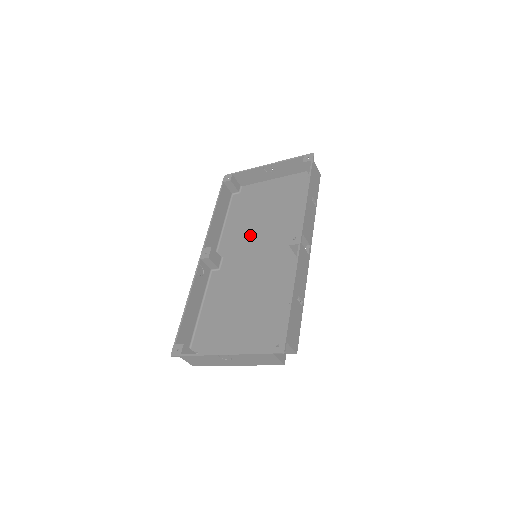
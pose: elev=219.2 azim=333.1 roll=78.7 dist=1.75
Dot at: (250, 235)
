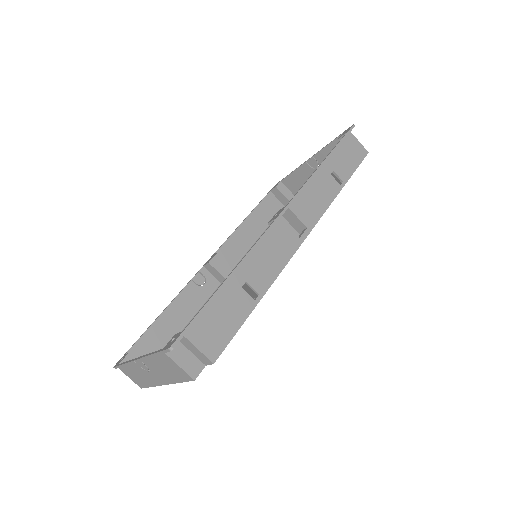
Dot at: occluded
